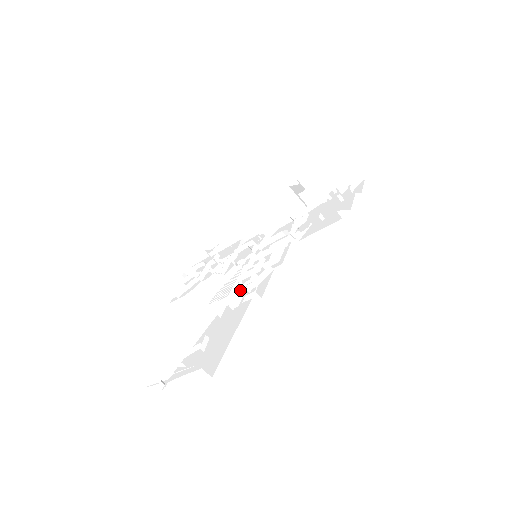
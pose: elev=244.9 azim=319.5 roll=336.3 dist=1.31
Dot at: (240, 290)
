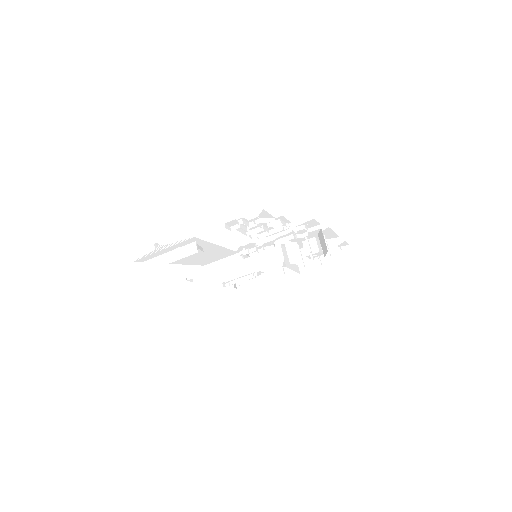
Dot at: (247, 223)
